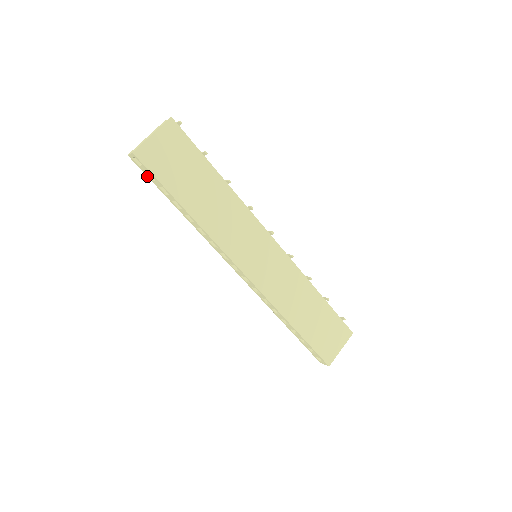
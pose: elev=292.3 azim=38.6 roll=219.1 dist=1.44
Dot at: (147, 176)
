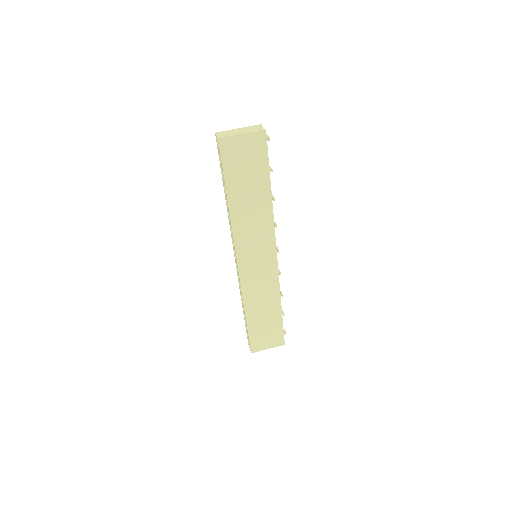
Dot at: (219, 155)
